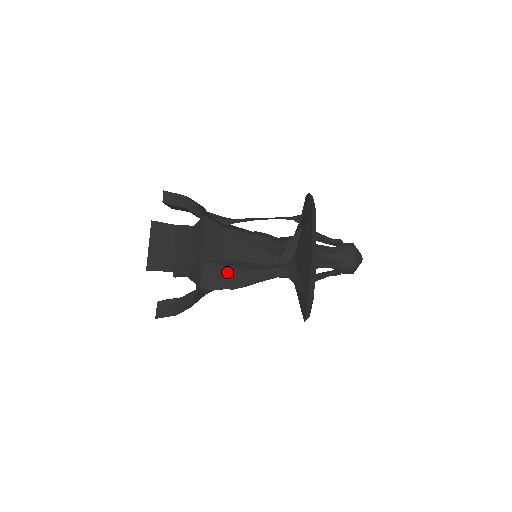
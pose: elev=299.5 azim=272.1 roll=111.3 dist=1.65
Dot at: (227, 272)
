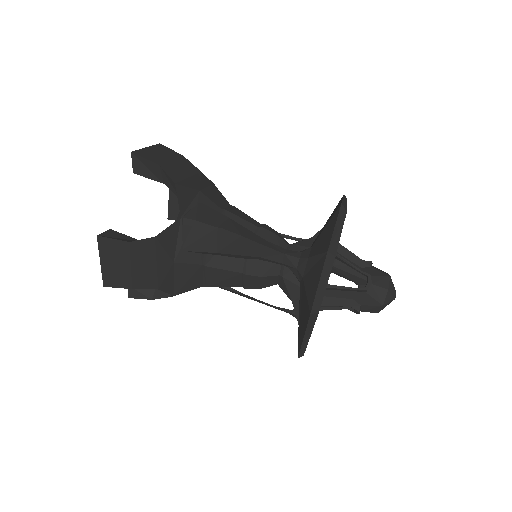
Dot at: (222, 218)
